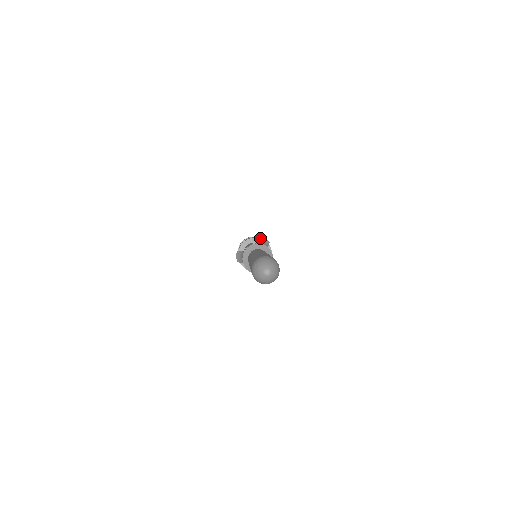
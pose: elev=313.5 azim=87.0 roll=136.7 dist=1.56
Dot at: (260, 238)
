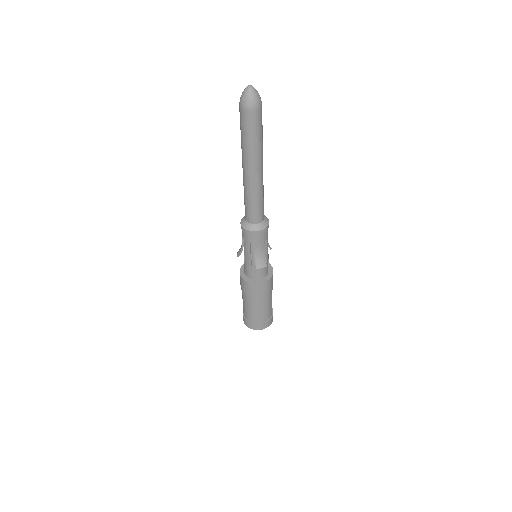
Dot at: occluded
